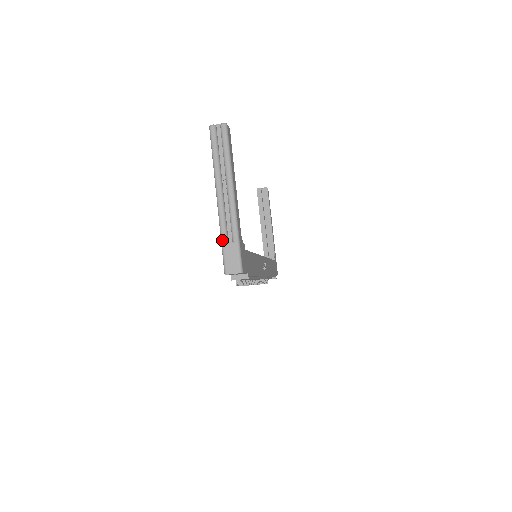
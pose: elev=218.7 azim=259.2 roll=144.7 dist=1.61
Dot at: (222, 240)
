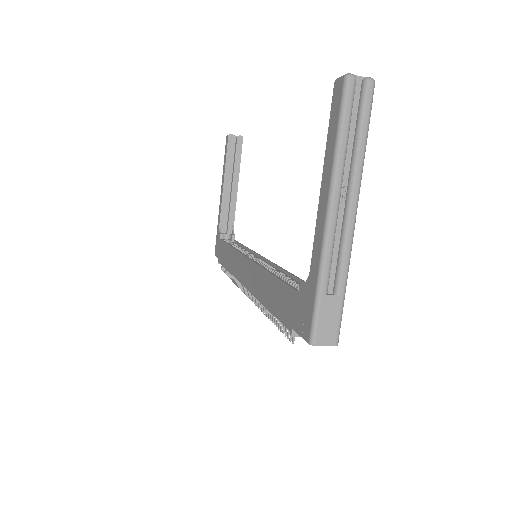
Dot at: (321, 287)
